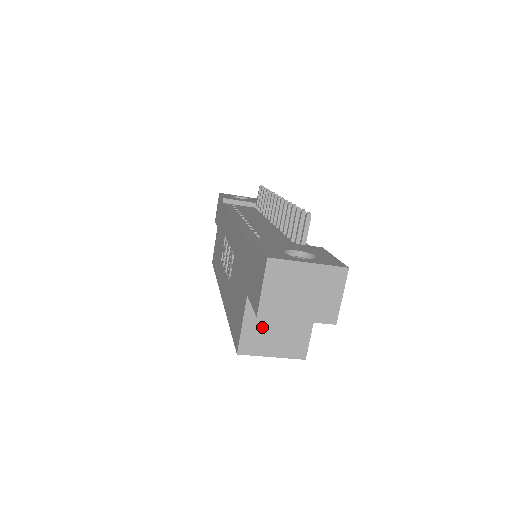
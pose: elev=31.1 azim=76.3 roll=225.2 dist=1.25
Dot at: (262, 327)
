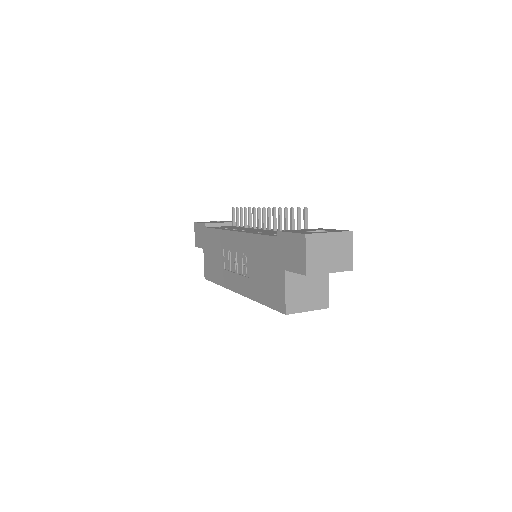
Dot at: (298, 291)
